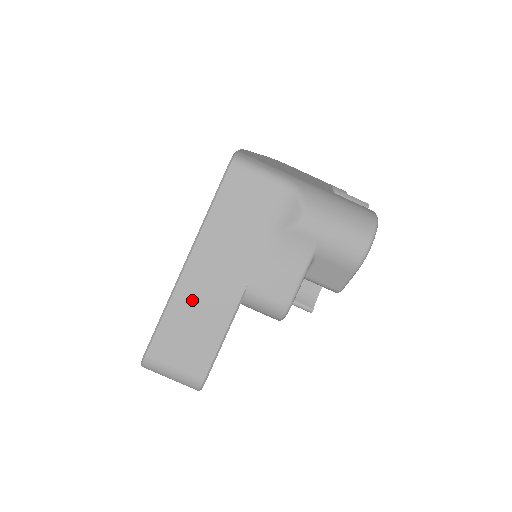
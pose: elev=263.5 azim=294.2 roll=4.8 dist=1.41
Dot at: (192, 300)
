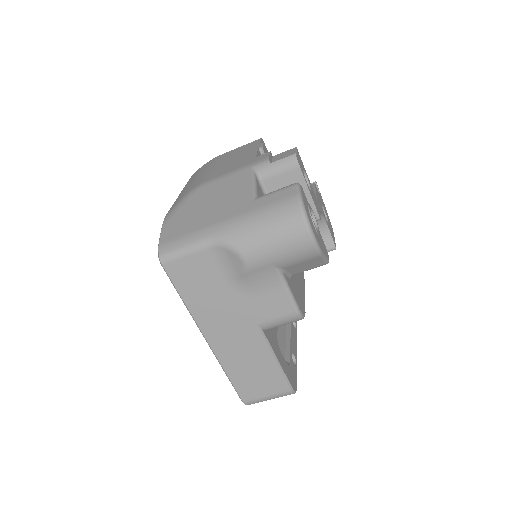
Dot at: (234, 358)
